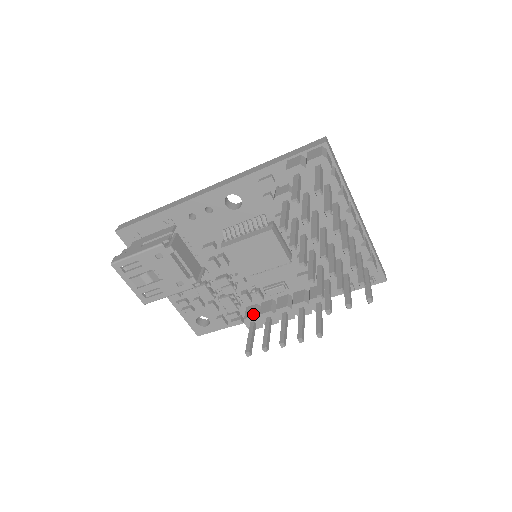
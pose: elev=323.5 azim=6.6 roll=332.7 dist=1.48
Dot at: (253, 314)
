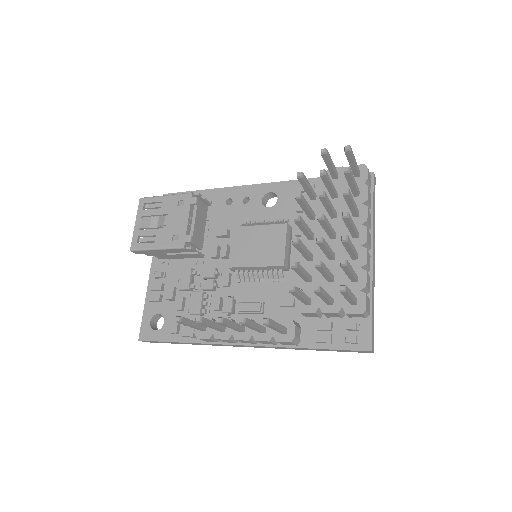
Dot at: (211, 318)
